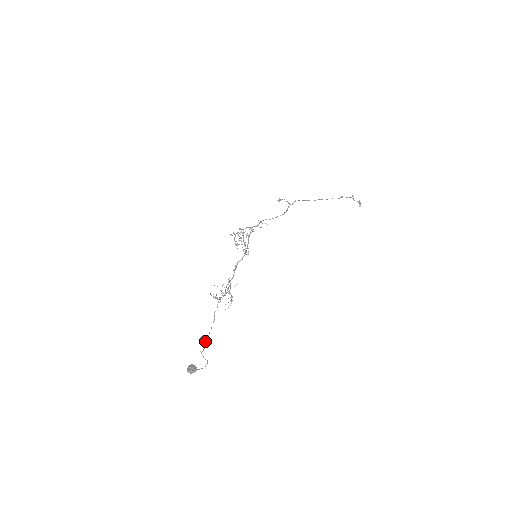
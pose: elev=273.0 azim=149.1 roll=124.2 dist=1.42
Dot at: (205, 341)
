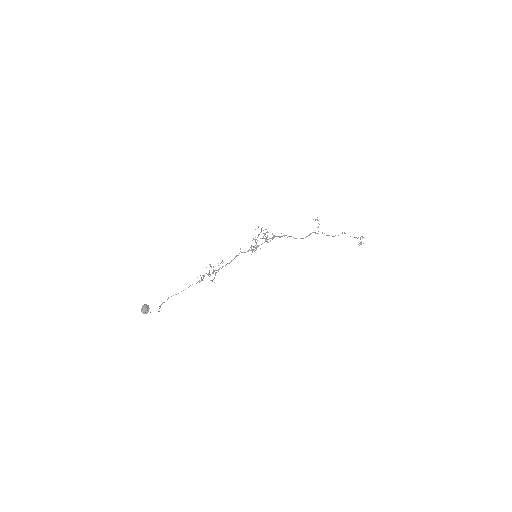
Dot at: occluded
